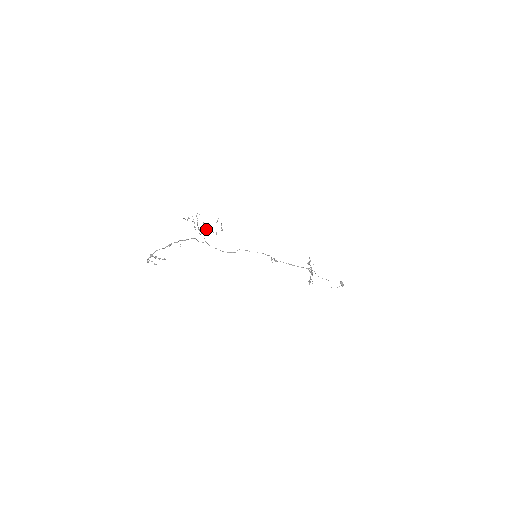
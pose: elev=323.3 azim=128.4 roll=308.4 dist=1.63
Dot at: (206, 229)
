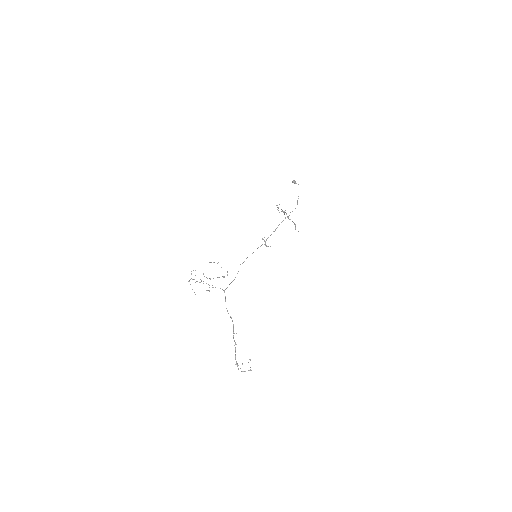
Dot at: occluded
